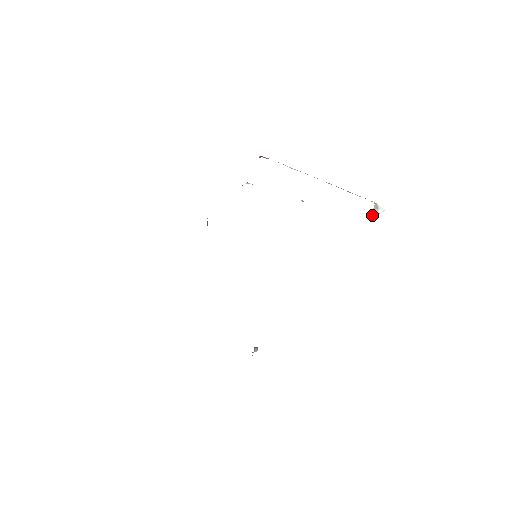
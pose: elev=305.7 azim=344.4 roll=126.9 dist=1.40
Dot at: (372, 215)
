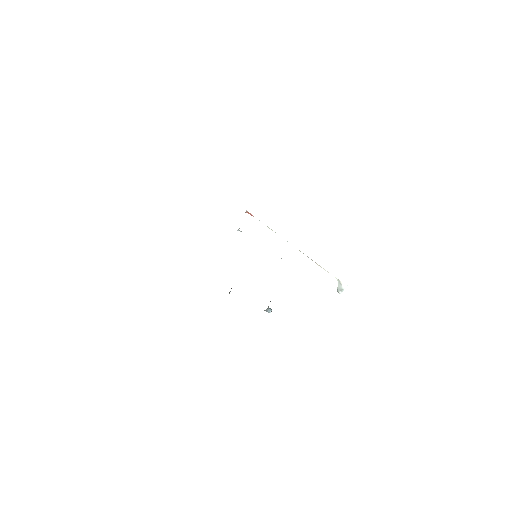
Dot at: (338, 292)
